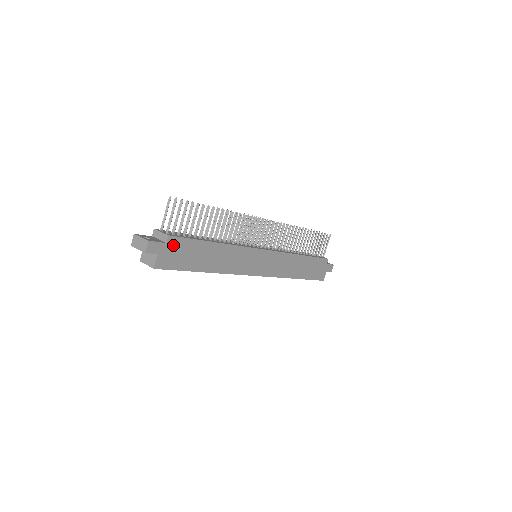
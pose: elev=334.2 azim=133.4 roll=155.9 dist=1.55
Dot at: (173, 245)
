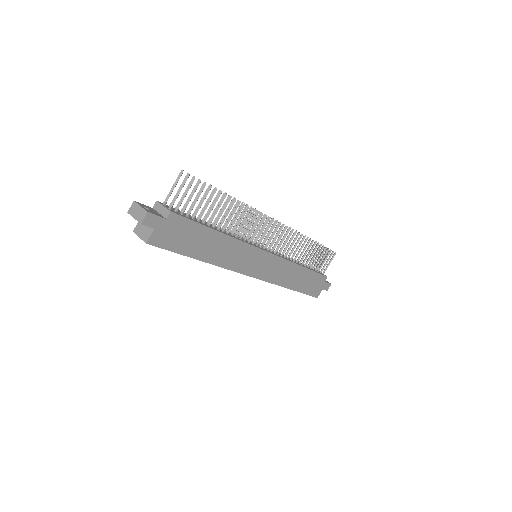
Dot at: (173, 223)
